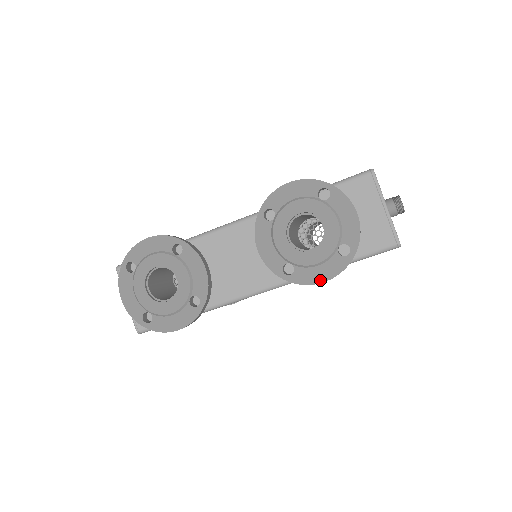
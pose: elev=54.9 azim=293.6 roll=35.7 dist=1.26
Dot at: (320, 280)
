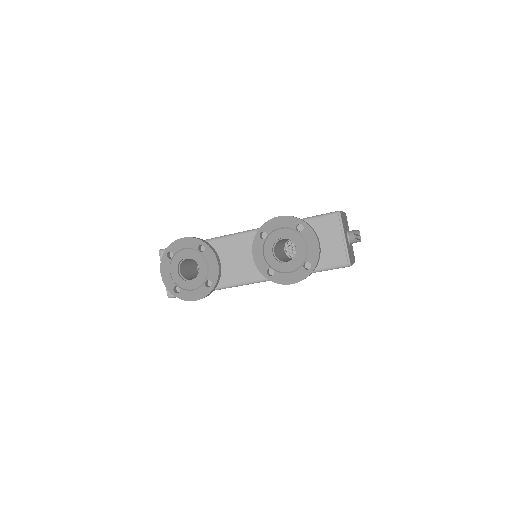
Dot at: (290, 282)
